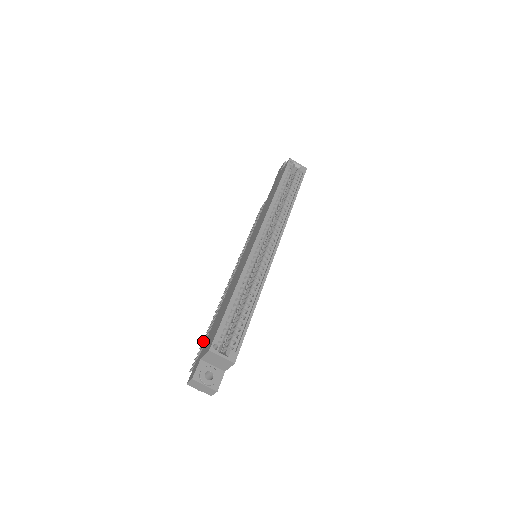
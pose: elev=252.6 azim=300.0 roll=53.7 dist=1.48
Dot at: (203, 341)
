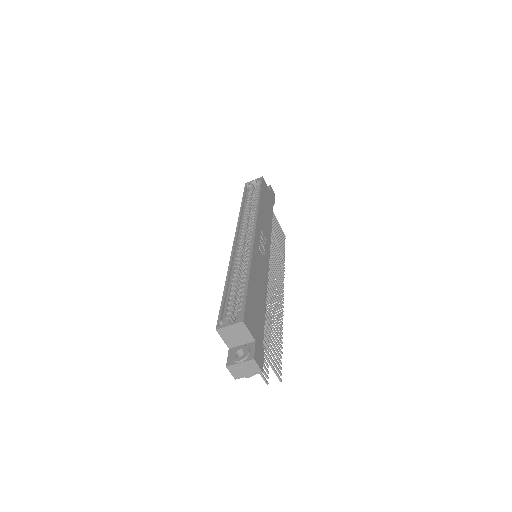
Dot at: occluded
